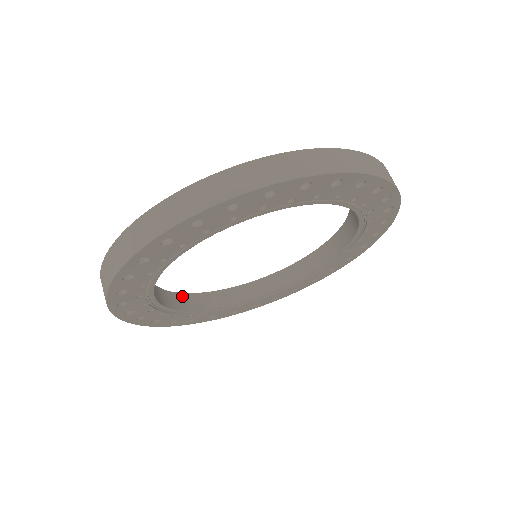
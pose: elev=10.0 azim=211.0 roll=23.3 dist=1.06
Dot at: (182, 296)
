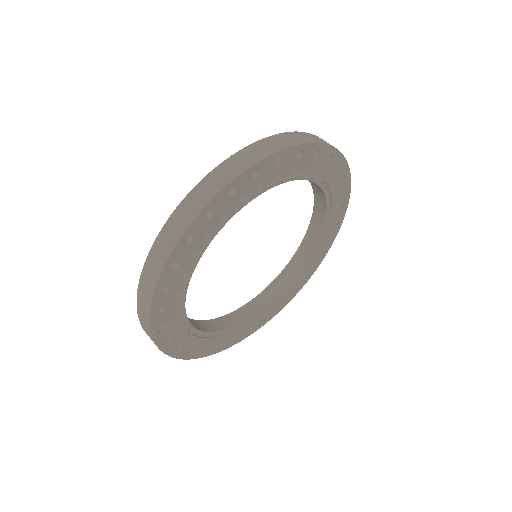
Dot at: occluded
